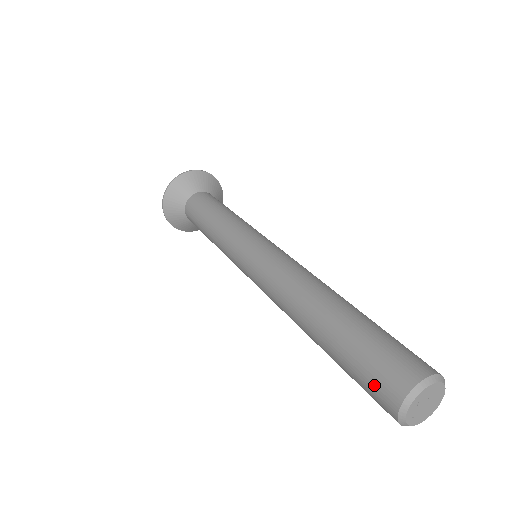
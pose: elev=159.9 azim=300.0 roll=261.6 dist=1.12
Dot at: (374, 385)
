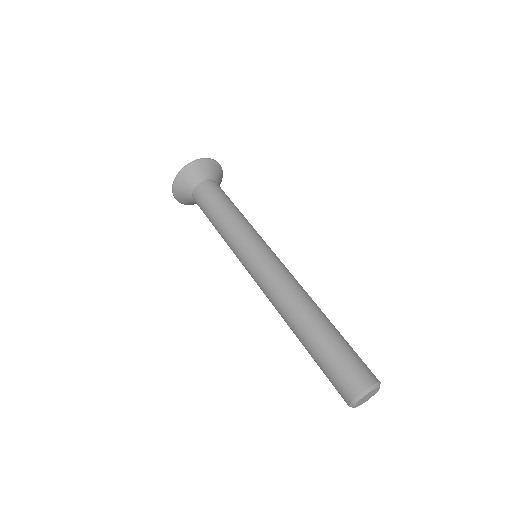
Dot at: (343, 378)
